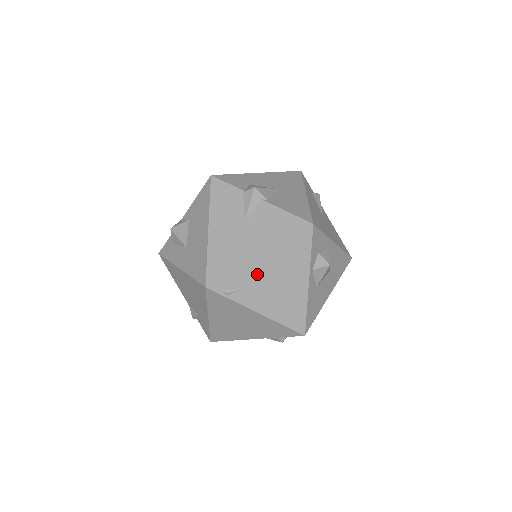
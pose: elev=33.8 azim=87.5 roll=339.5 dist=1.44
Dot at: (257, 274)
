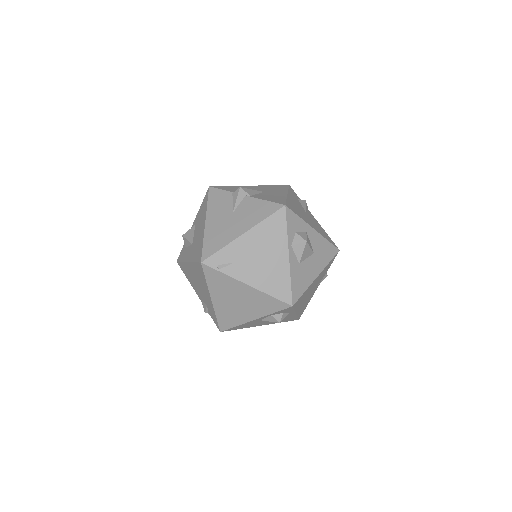
Dot at: (243, 250)
